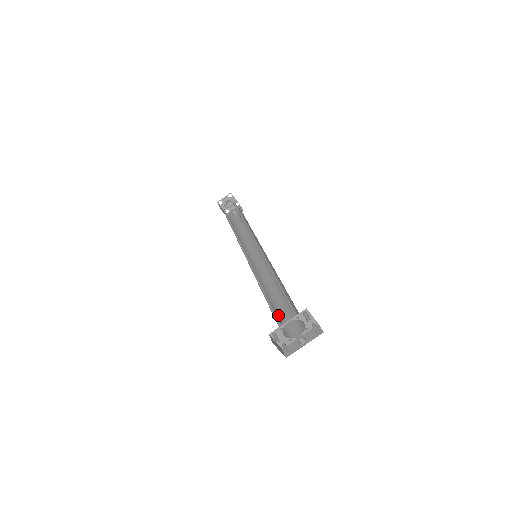
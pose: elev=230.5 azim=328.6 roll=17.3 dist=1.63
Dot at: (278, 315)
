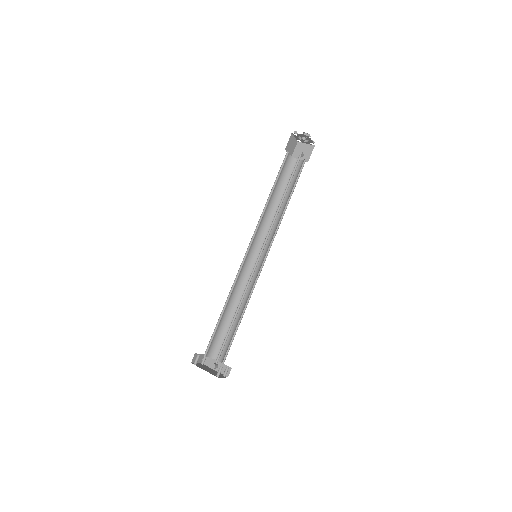
Dot at: (221, 331)
